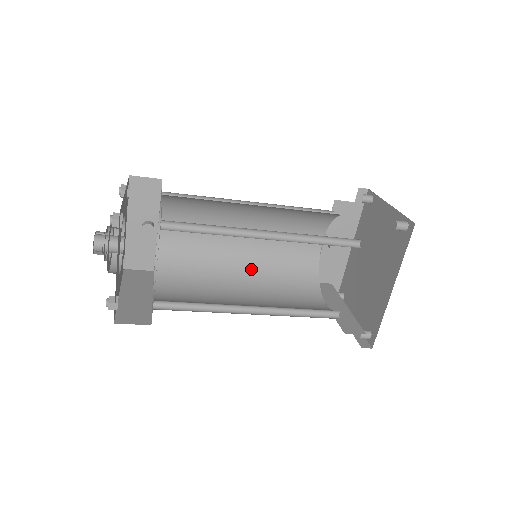
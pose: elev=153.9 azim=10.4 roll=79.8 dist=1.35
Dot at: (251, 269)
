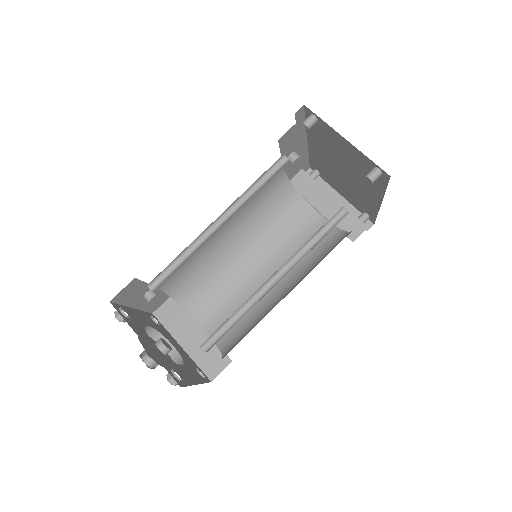
Dot at: (243, 236)
